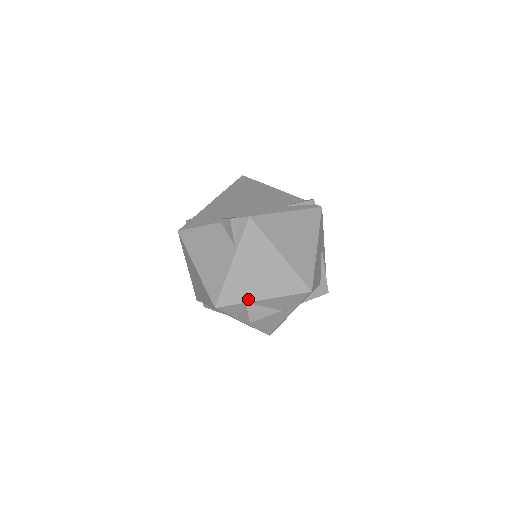
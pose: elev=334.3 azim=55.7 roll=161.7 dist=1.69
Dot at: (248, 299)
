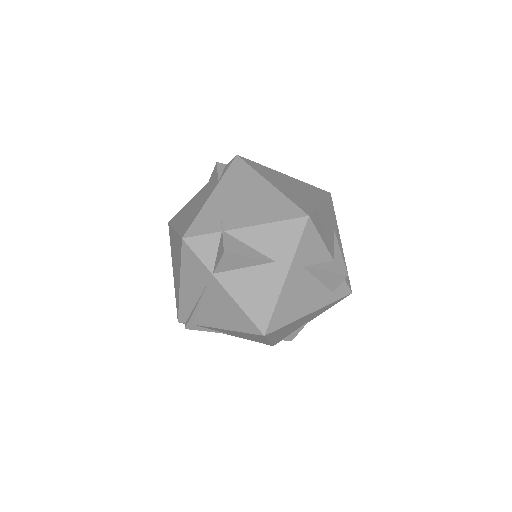
Dot at: (225, 227)
